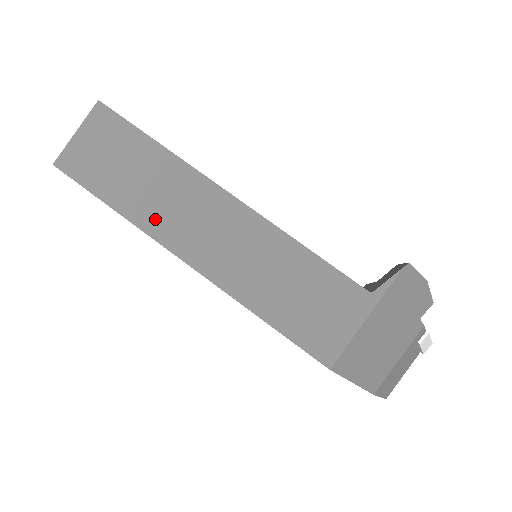
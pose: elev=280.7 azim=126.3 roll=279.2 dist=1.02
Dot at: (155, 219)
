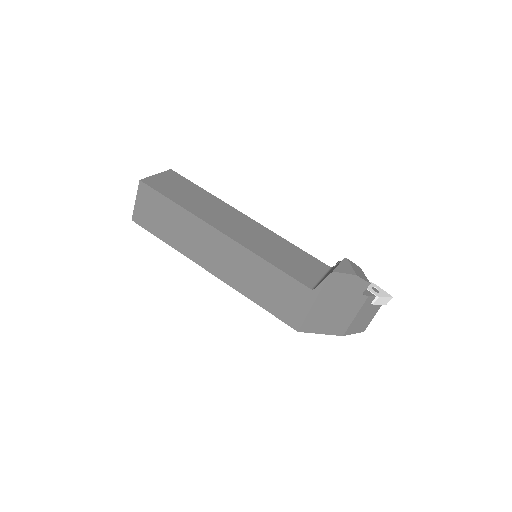
Dot at: (188, 249)
